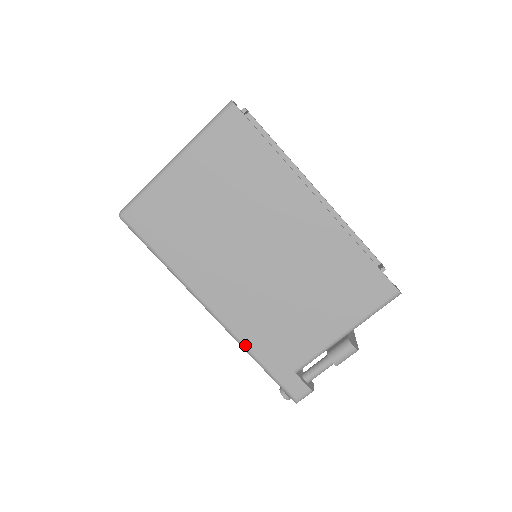
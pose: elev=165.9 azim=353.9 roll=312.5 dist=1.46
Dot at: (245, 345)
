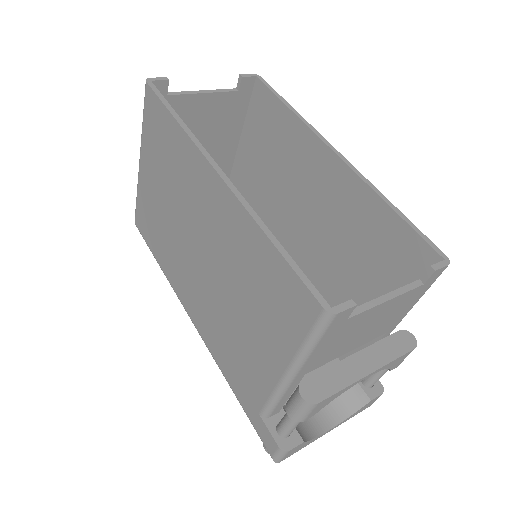
Dot at: (219, 367)
